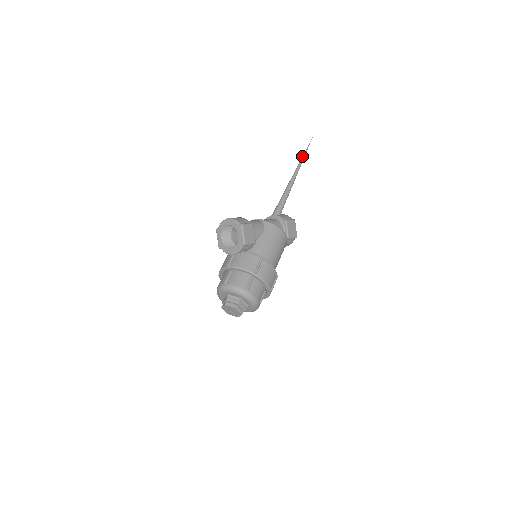
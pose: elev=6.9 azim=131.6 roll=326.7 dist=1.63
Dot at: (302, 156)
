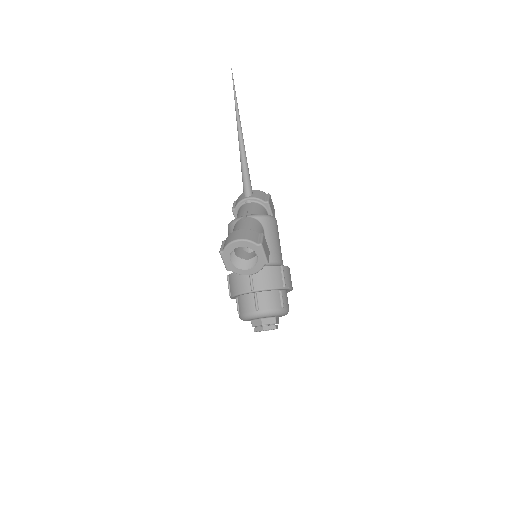
Dot at: occluded
